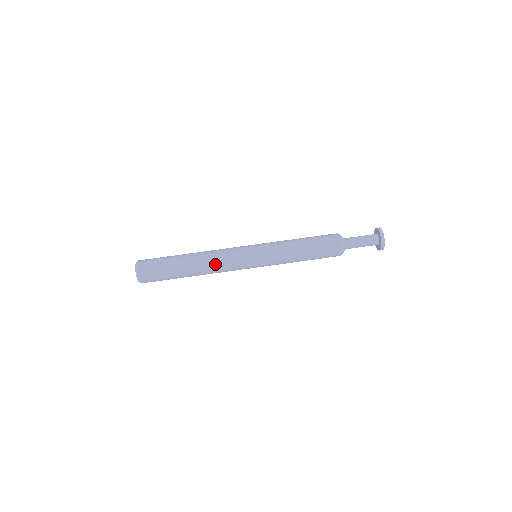
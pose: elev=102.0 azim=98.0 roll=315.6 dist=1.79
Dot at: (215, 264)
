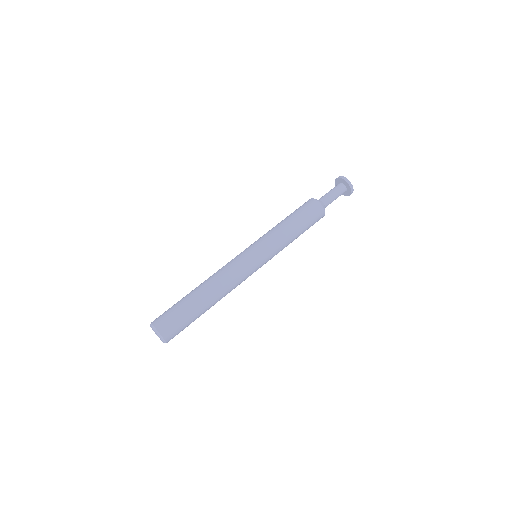
Dot at: (222, 276)
